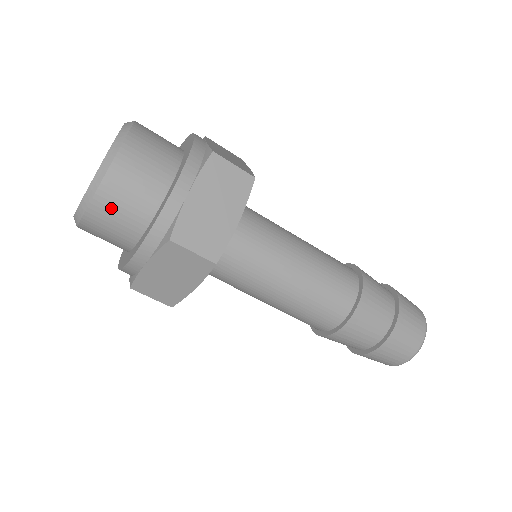
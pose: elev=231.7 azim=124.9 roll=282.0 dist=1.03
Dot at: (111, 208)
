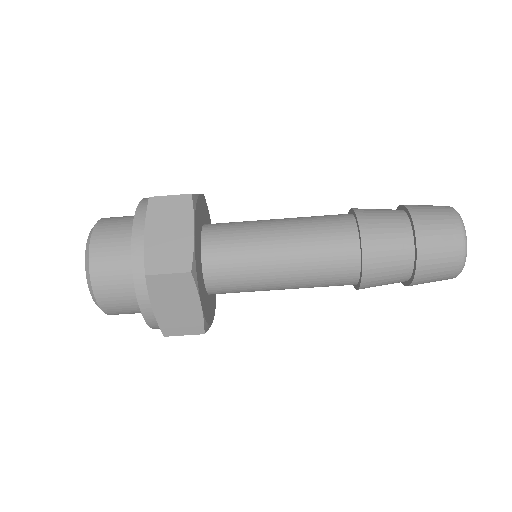
Dot at: occluded
